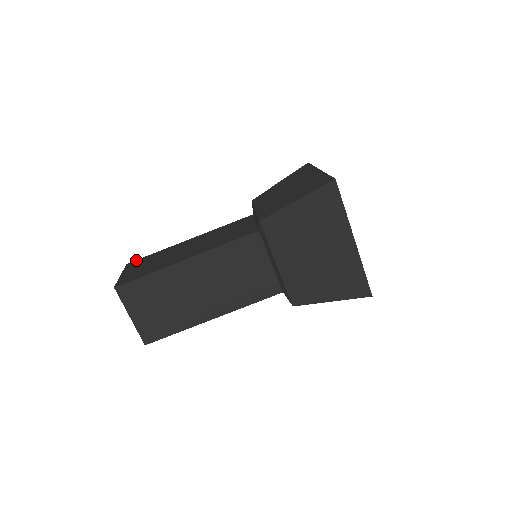
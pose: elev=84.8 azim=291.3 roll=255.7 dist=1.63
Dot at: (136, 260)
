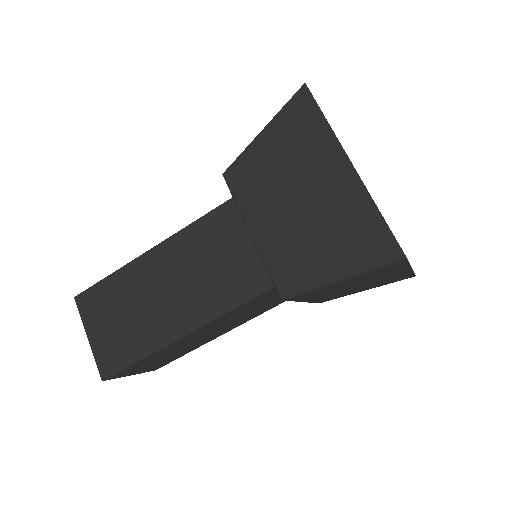
Dot at: occluded
